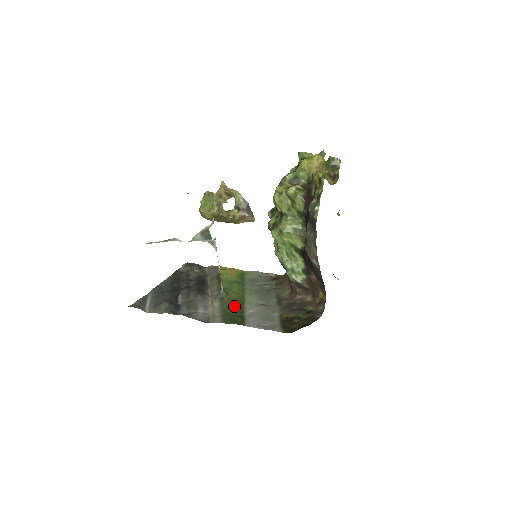
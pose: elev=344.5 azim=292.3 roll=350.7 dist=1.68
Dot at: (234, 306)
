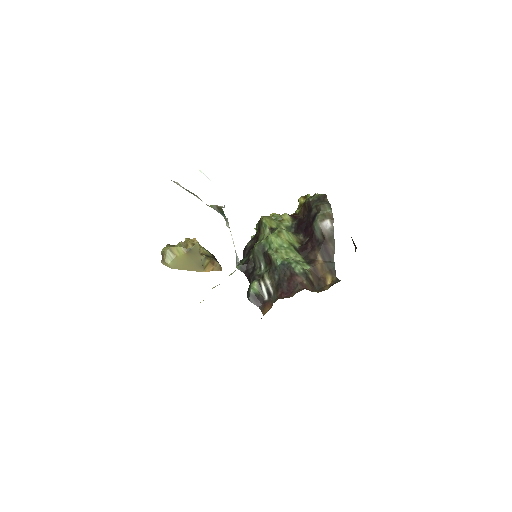
Dot at: occluded
